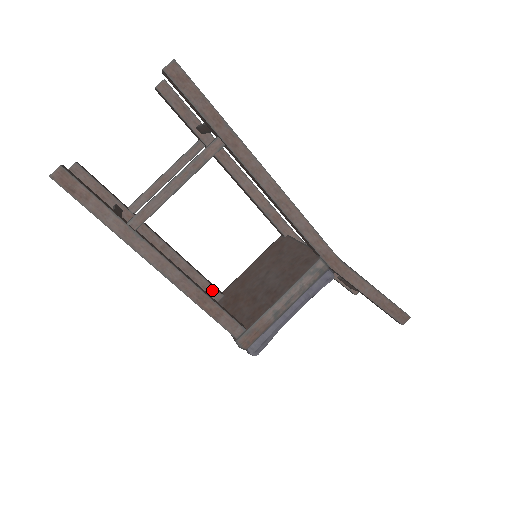
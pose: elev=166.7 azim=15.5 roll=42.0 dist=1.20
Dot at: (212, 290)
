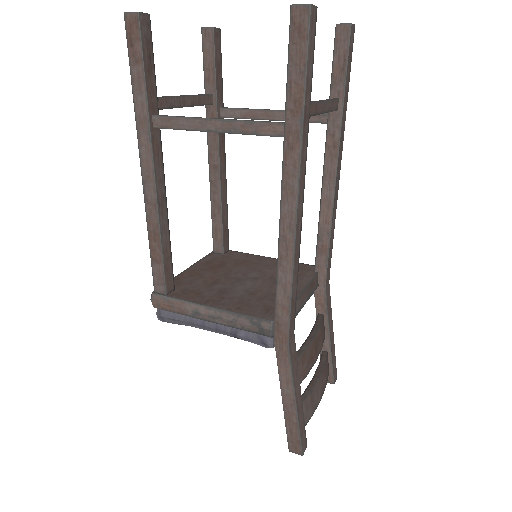
Dot at: (220, 239)
